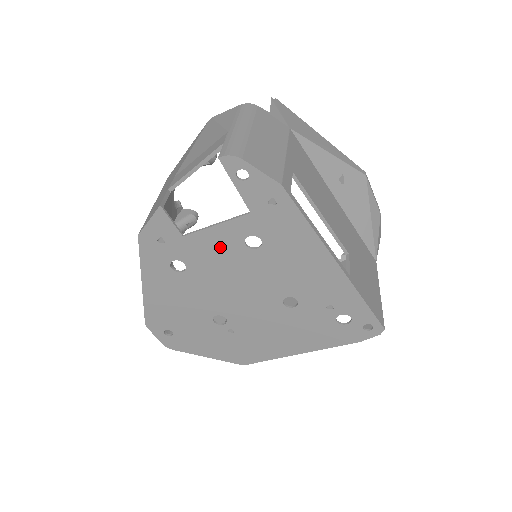
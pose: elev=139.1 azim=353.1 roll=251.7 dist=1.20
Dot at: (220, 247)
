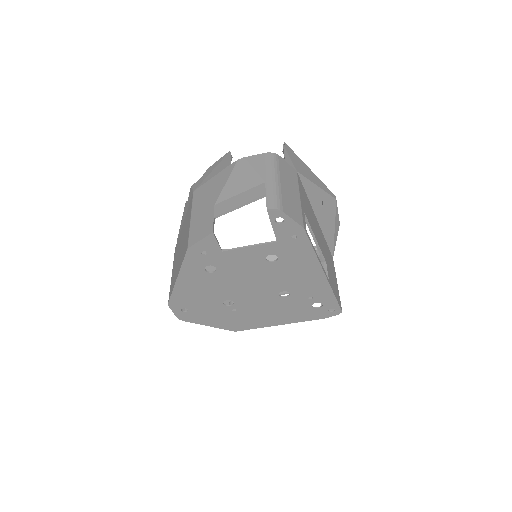
Dot at: (247, 260)
